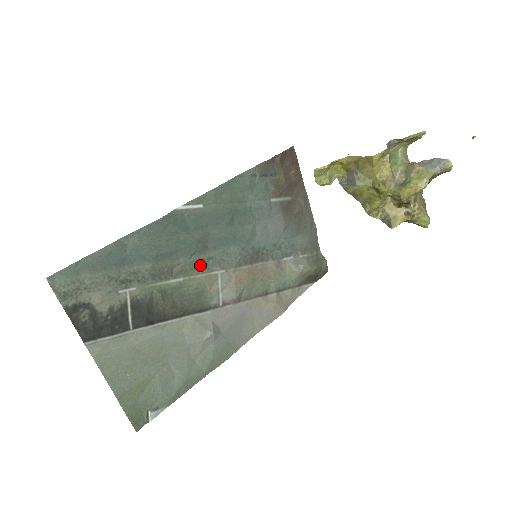
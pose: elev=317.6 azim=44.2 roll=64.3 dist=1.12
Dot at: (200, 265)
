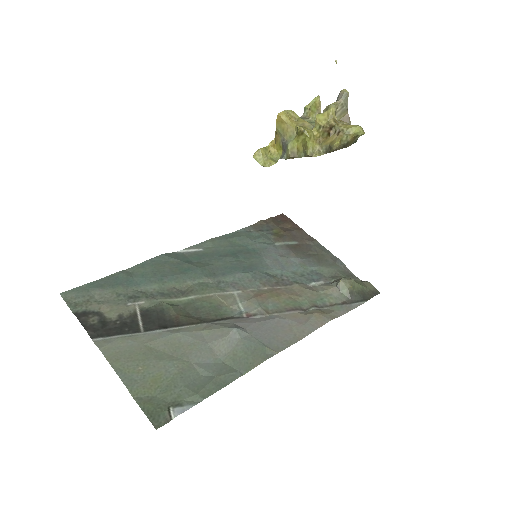
Dot at: (211, 287)
